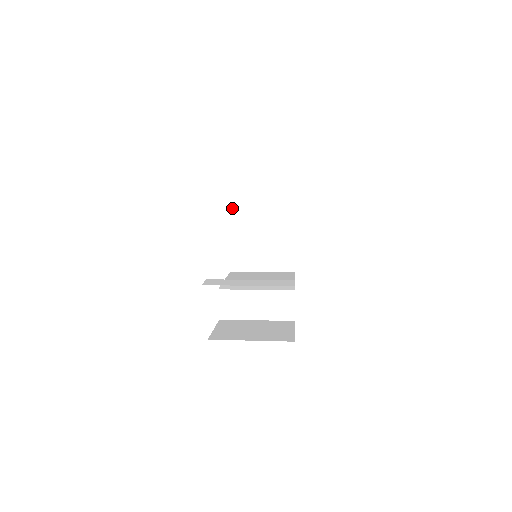
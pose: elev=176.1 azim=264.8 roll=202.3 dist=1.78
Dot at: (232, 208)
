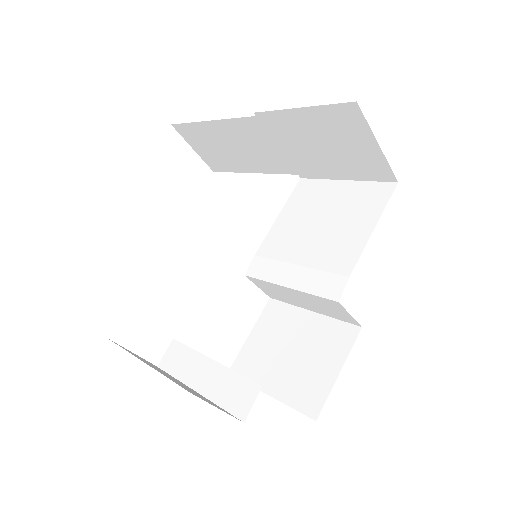
Dot at: (207, 153)
